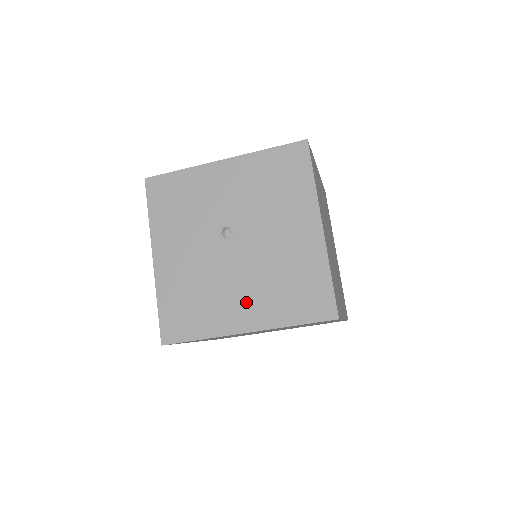
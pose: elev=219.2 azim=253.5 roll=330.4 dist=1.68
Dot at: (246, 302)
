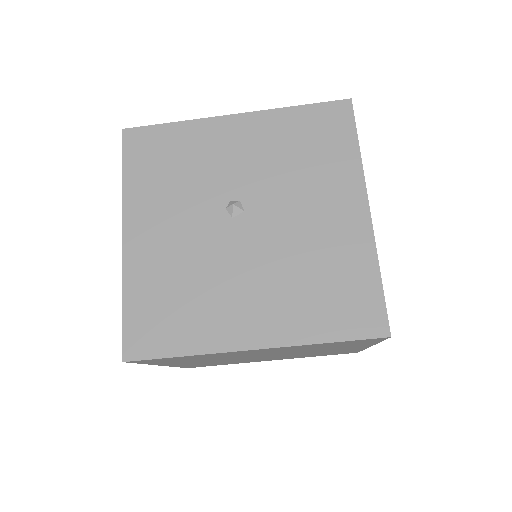
Dot at: (256, 305)
